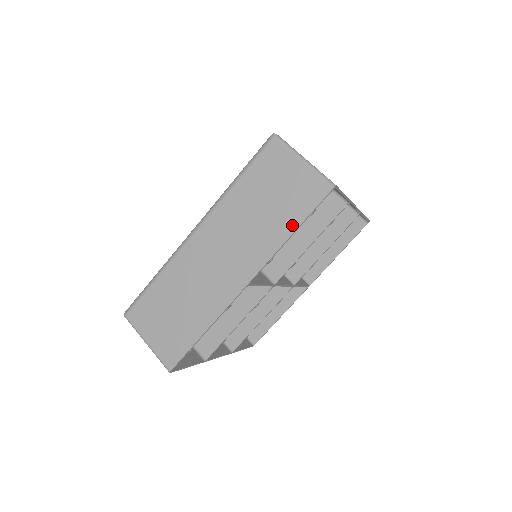
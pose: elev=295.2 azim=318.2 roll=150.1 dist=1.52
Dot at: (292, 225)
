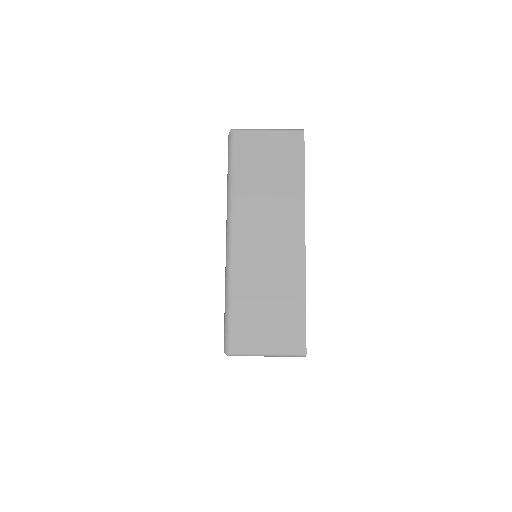
Dot at: (299, 174)
